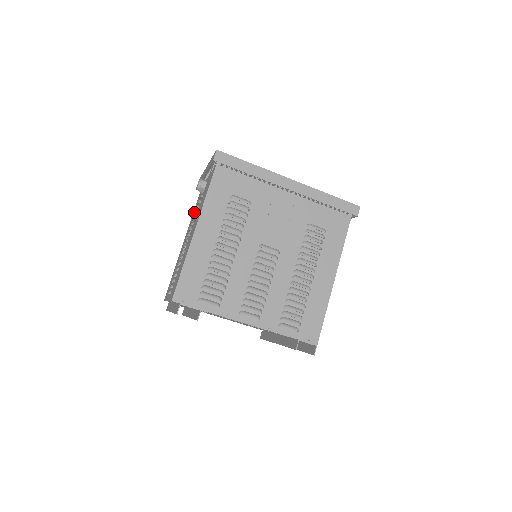
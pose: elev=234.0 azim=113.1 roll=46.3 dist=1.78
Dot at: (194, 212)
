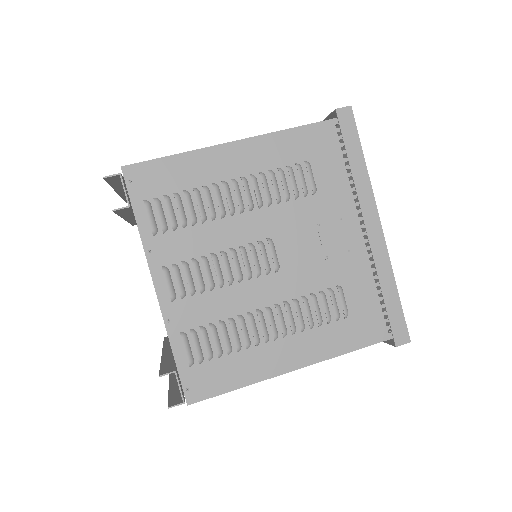
Dot at: occluded
